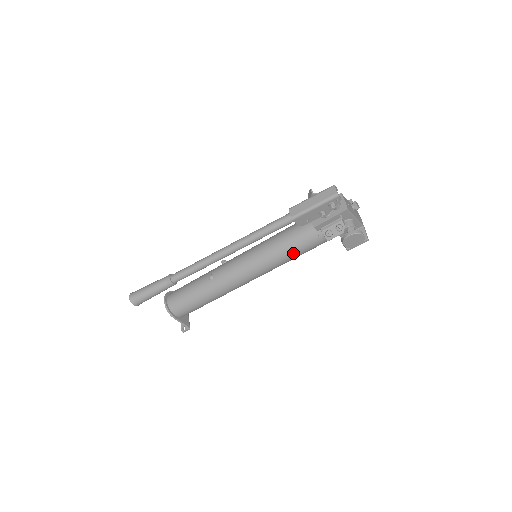
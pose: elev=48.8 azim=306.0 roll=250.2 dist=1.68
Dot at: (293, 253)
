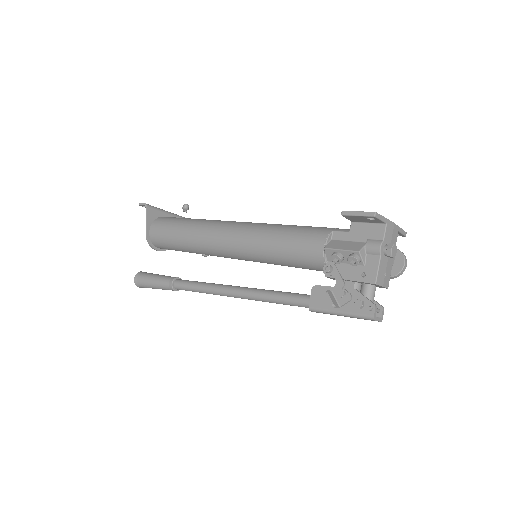
Dot at: occluded
